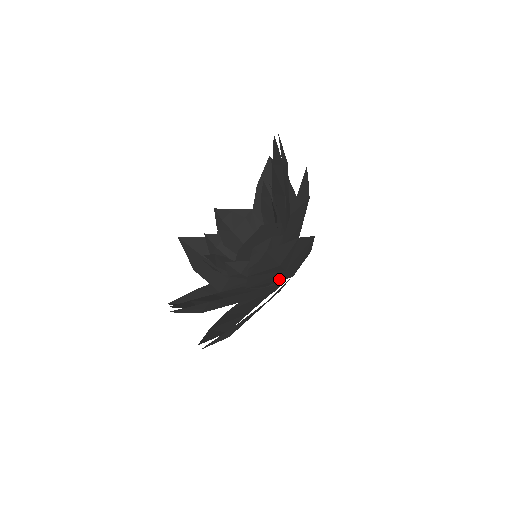
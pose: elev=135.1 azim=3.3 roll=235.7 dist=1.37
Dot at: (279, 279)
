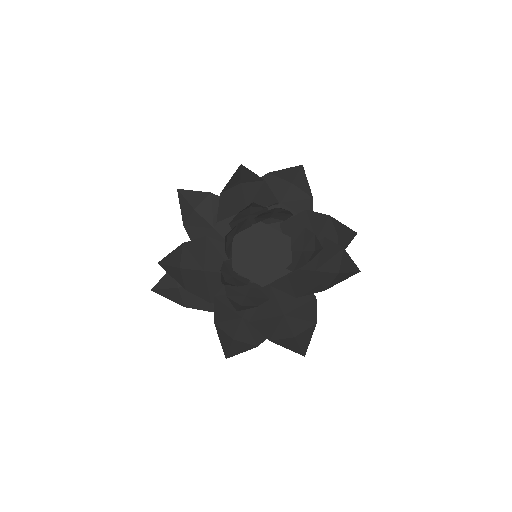
Dot at: occluded
